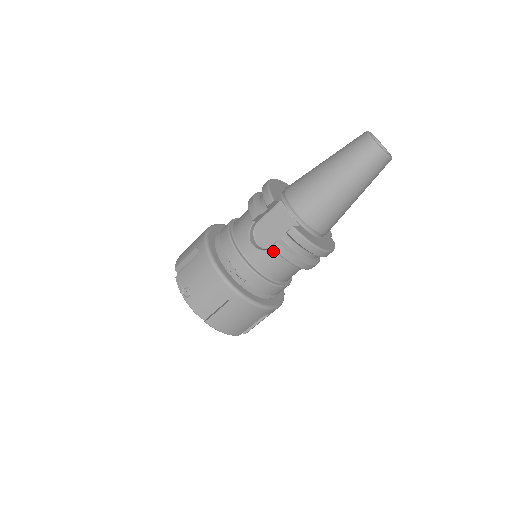
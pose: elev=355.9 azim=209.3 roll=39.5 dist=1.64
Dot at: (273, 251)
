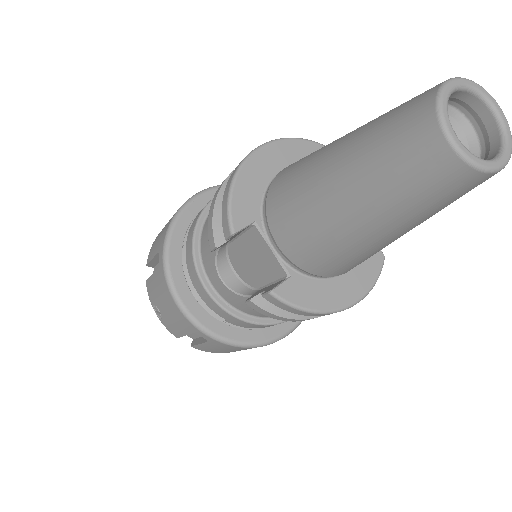
Dot at: occluded
